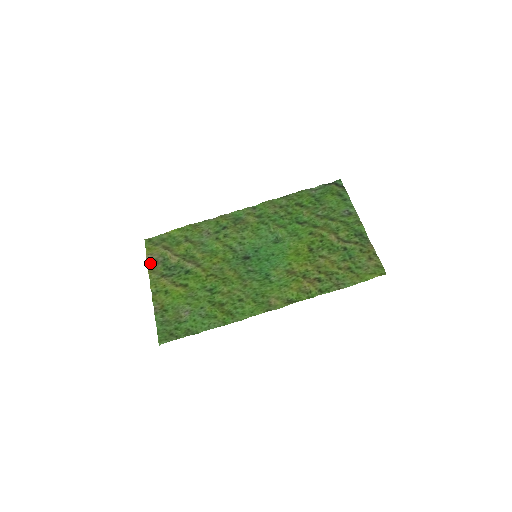
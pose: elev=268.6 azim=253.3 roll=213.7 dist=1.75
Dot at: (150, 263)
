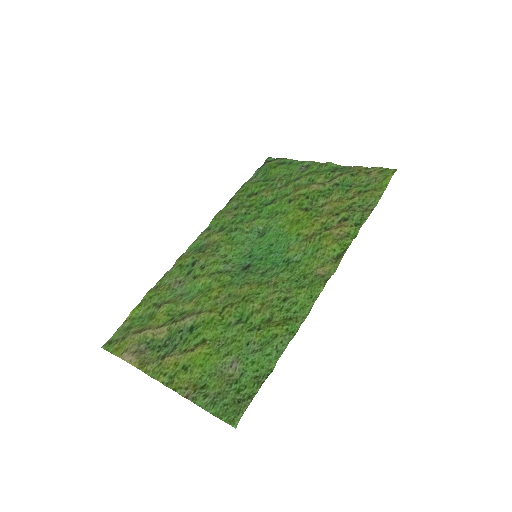
Dot at: (133, 359)
